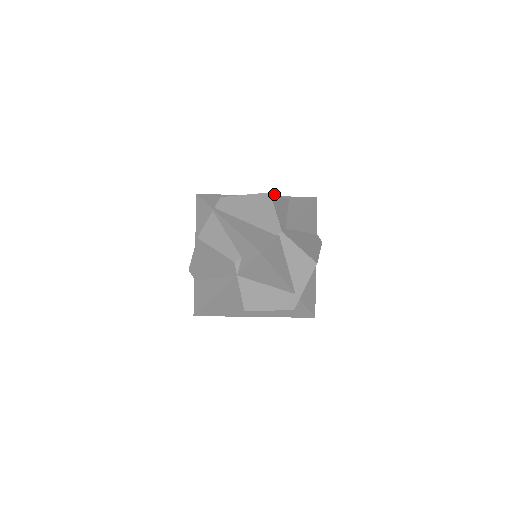
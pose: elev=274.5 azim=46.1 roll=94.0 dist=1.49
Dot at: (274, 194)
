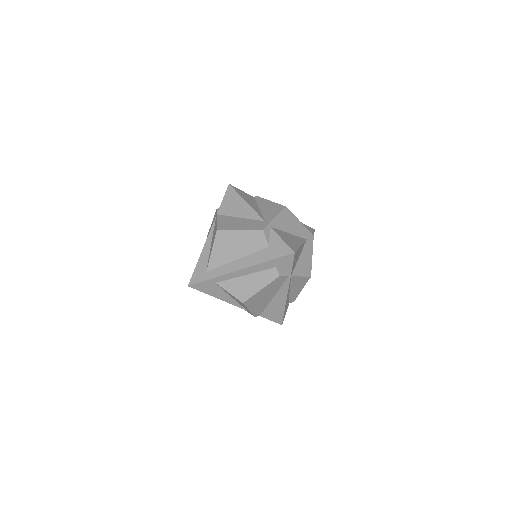
Dot at: occluded
